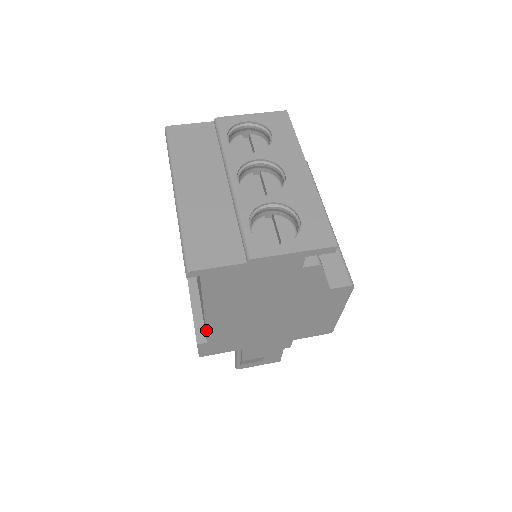
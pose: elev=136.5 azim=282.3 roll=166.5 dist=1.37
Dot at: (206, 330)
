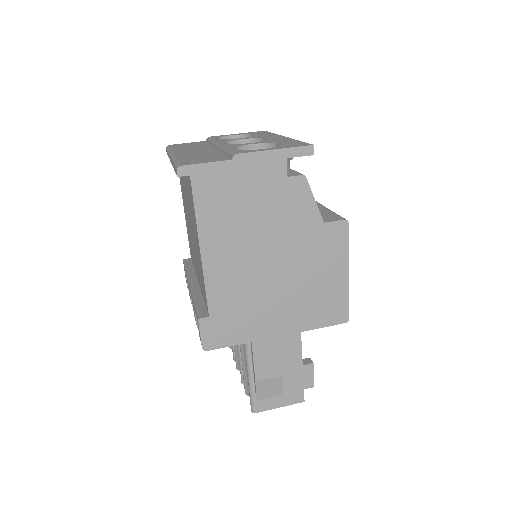
Dot at: (205, 287)
